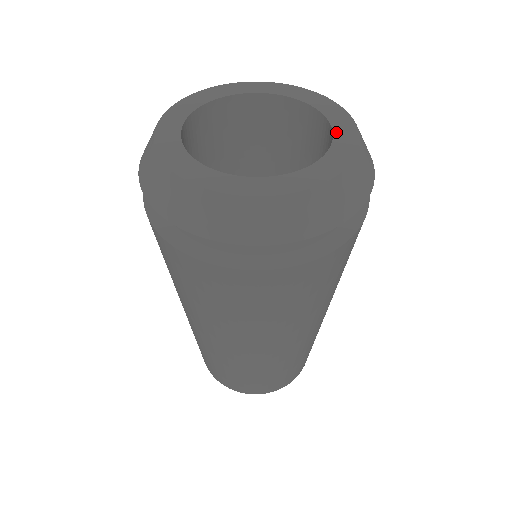
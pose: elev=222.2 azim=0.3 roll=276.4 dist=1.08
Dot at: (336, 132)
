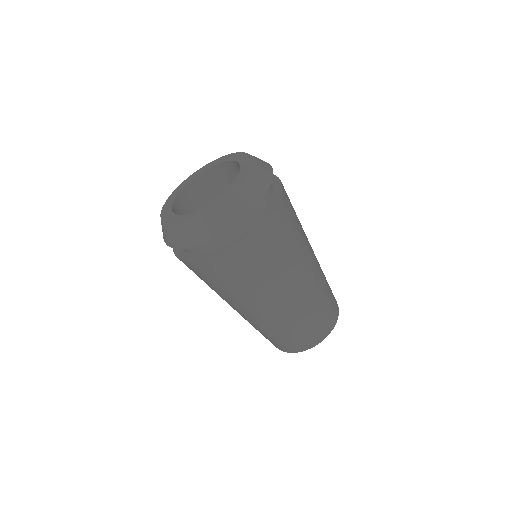
Dot at: (219, 197)
